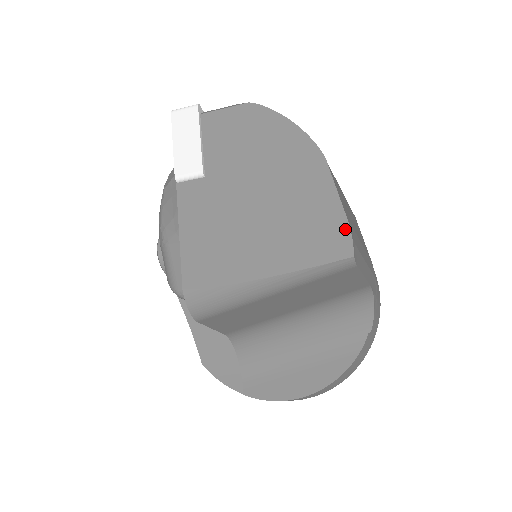
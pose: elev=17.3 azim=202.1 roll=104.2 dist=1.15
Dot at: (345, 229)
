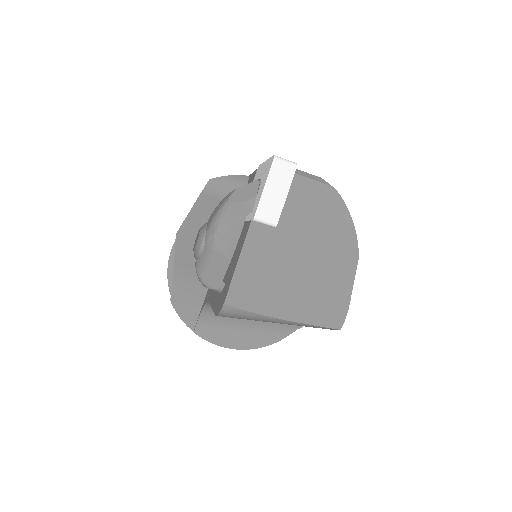
Dot at: (345, 311)
